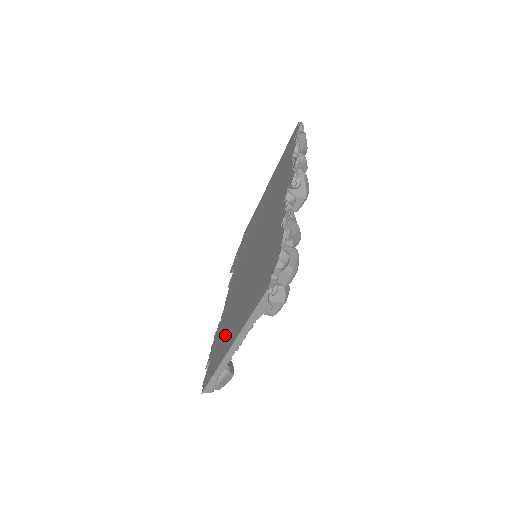
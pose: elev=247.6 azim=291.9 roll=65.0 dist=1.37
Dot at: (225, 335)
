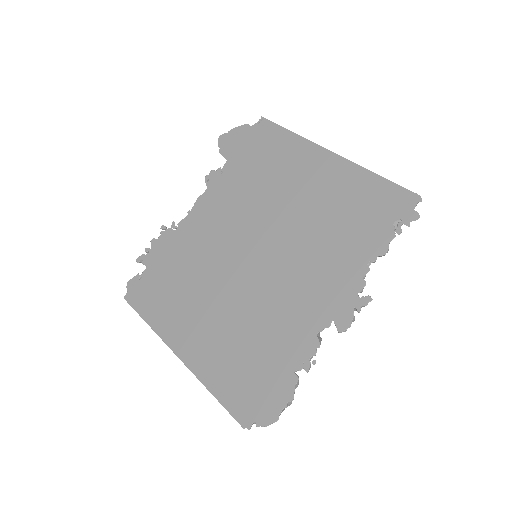
Dot at: (178, 302)
